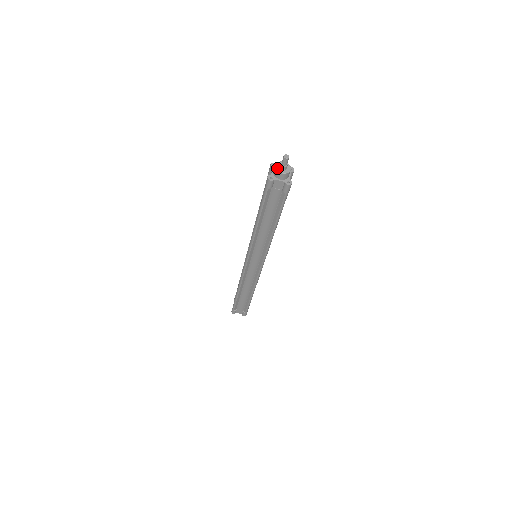
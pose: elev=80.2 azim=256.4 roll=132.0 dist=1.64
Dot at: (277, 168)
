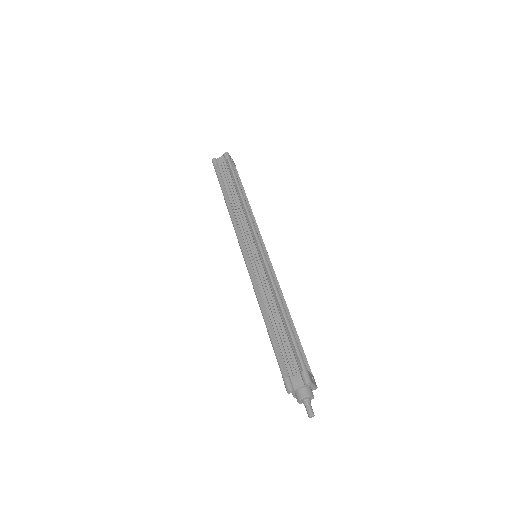
Dot at: (301, 400)
